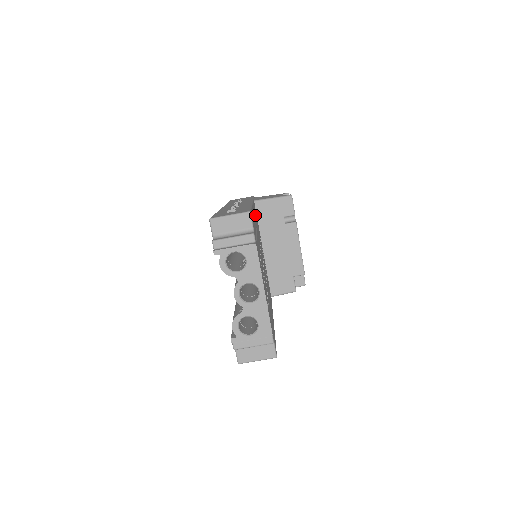
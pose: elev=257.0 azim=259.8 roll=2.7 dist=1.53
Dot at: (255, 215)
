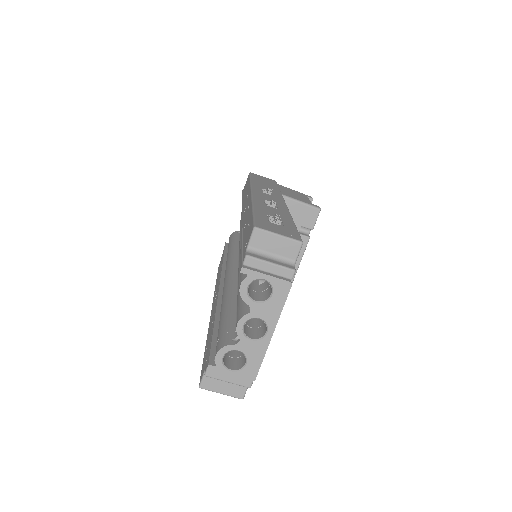
Dot at: occluded
